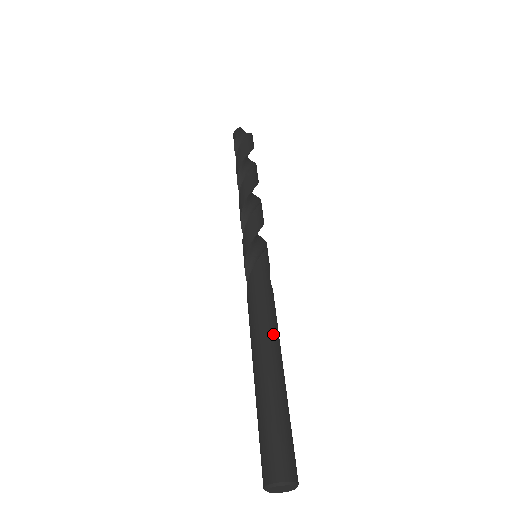
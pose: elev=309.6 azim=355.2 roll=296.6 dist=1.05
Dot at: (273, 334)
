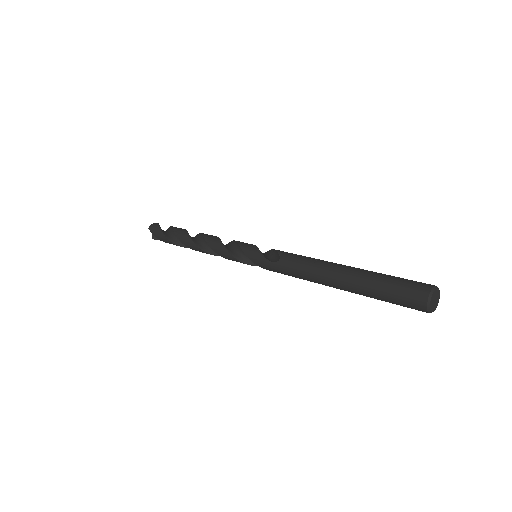
Dot at: occluded
